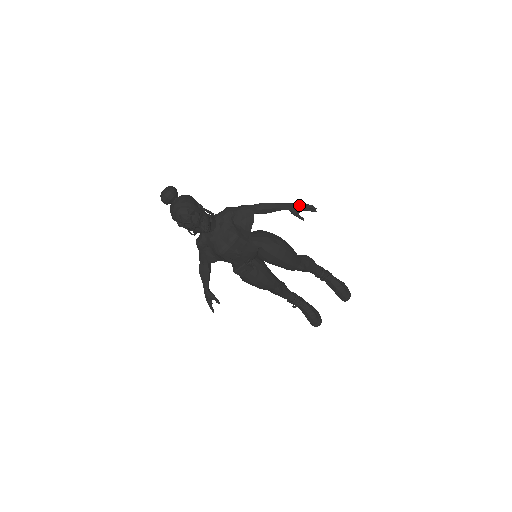
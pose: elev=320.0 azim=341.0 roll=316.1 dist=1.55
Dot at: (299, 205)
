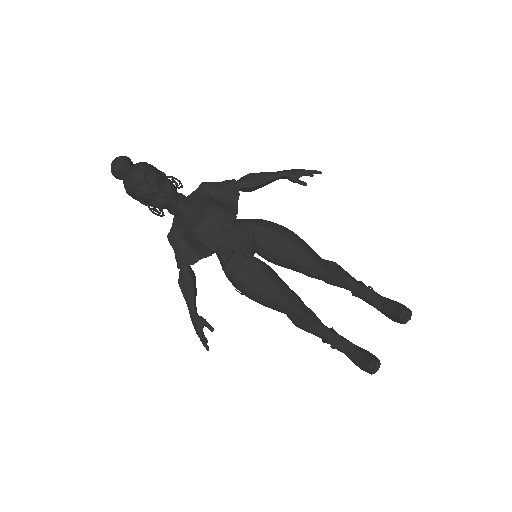
Dot at: (297, 169)
